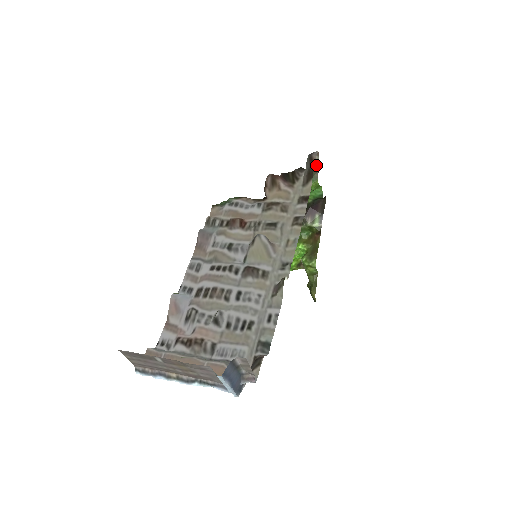
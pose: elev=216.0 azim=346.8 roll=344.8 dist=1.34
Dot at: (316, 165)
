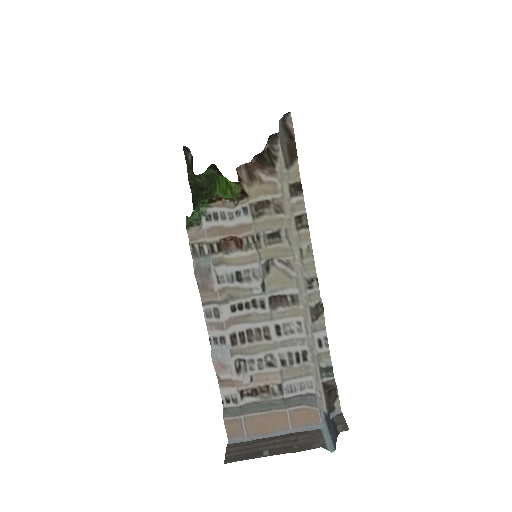
Dot at: occluded
